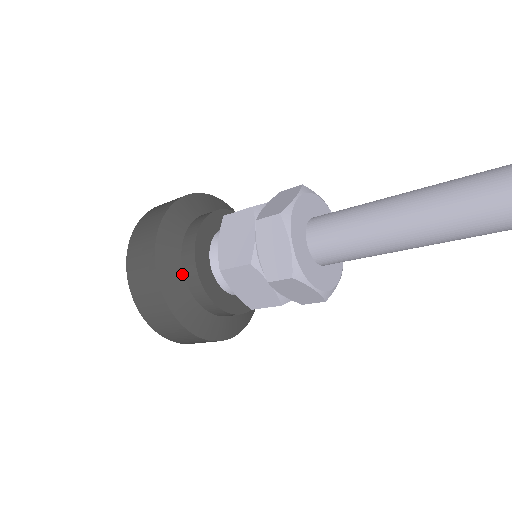
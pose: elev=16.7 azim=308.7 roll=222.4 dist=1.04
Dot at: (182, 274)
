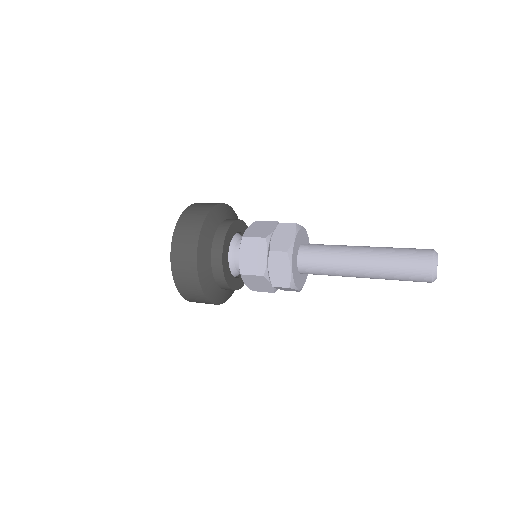
Dot at: (224, 290)
